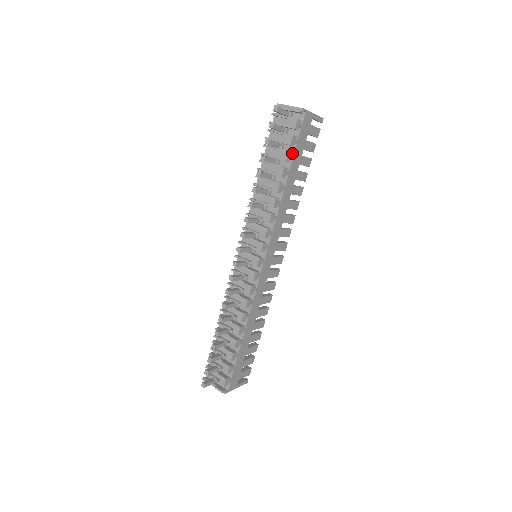
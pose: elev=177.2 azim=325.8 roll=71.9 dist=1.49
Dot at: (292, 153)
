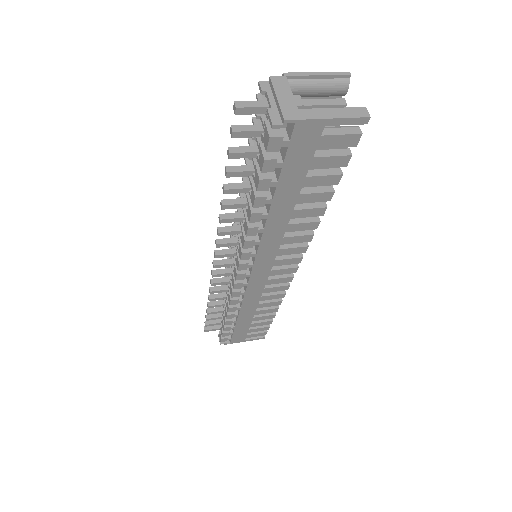
Dot at: (277, 176)
